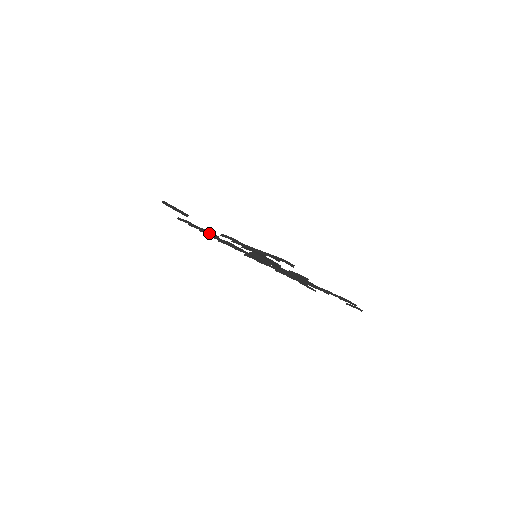
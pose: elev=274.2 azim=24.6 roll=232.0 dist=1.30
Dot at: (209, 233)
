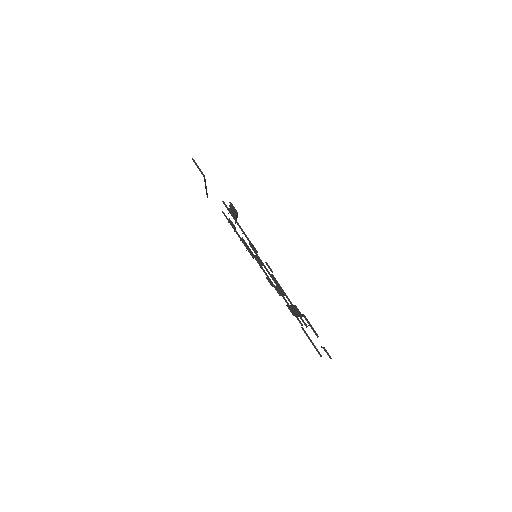
Dot at: (229, 219)
